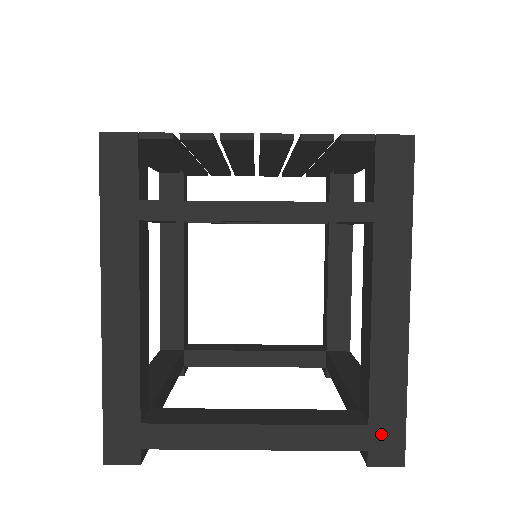
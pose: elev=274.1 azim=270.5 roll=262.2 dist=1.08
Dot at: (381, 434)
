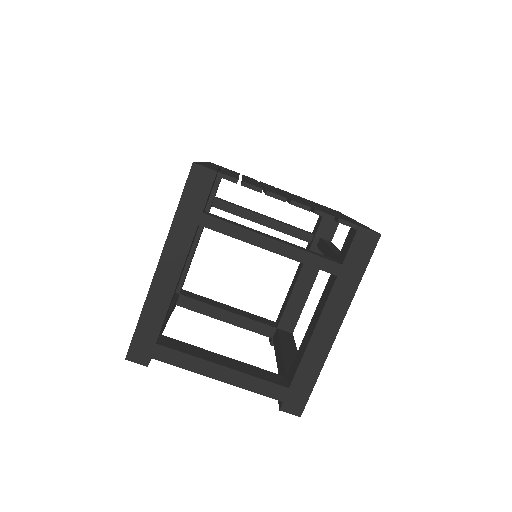
Dot at: (294, 395)
